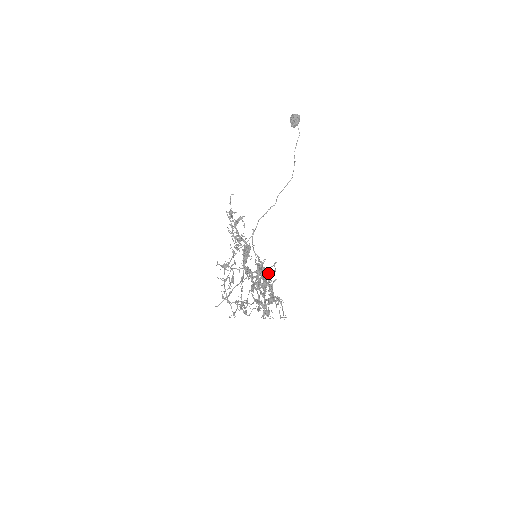
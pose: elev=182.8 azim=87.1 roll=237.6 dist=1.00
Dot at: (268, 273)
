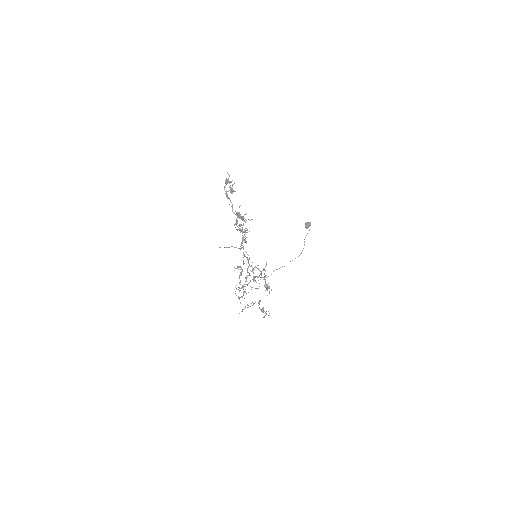
Dot at: (246, 220)
